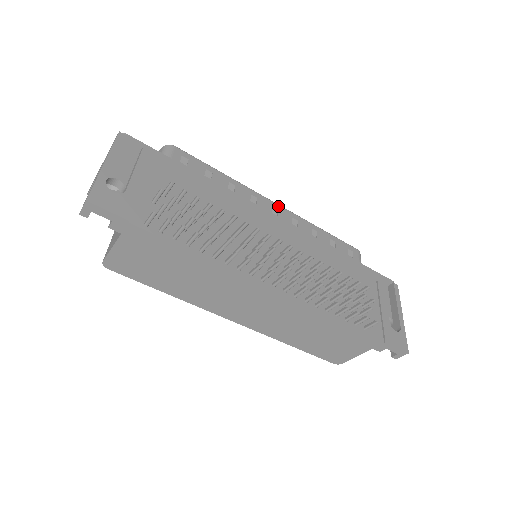
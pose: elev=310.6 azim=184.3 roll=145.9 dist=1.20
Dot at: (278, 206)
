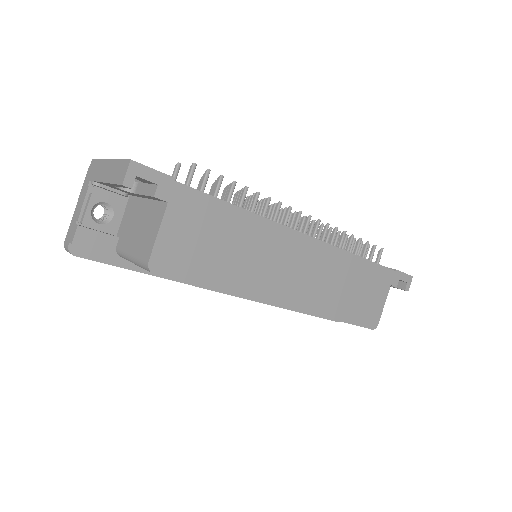
Dot at: occluded
